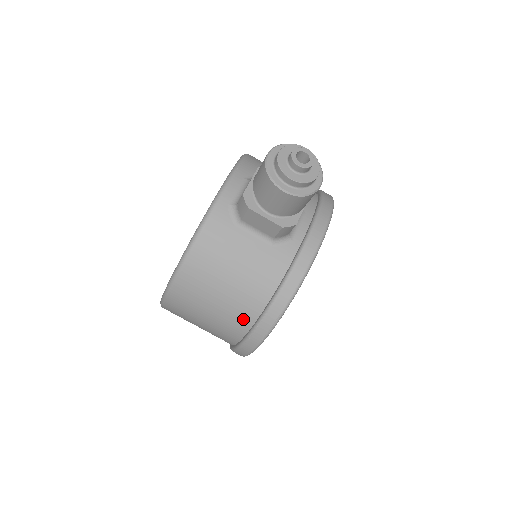
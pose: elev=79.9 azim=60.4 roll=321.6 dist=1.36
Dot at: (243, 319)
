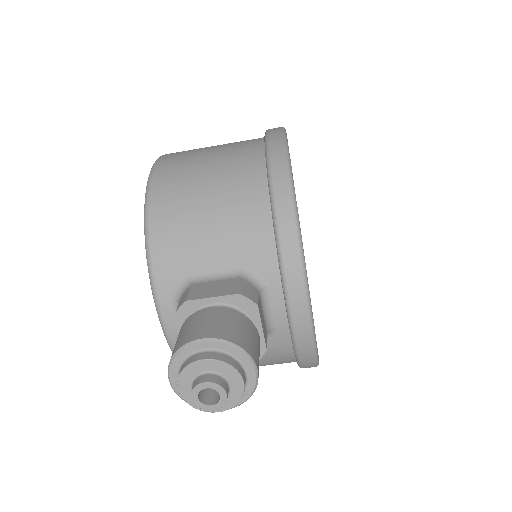
Dot at: occluded
